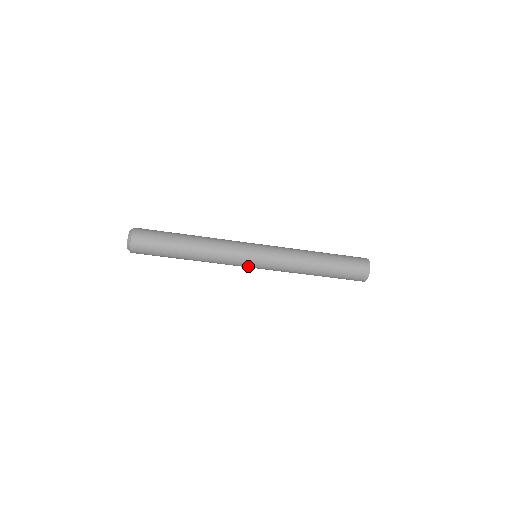
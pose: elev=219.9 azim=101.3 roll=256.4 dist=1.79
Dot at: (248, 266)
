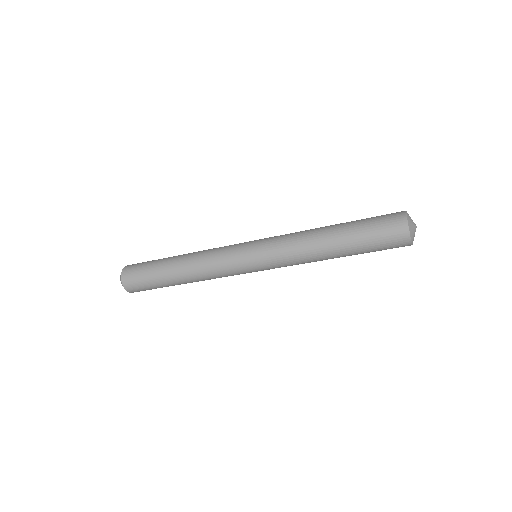
Dot at: occluded
